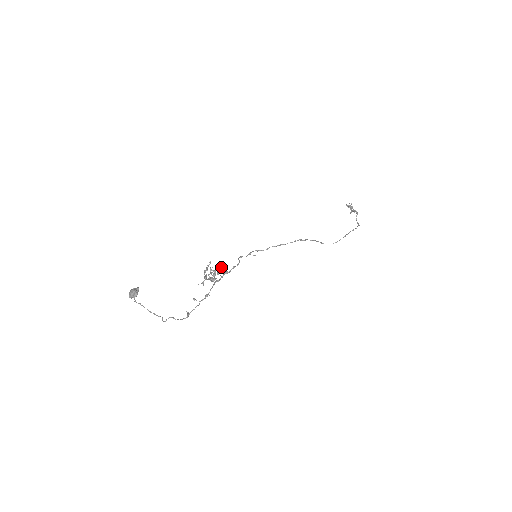
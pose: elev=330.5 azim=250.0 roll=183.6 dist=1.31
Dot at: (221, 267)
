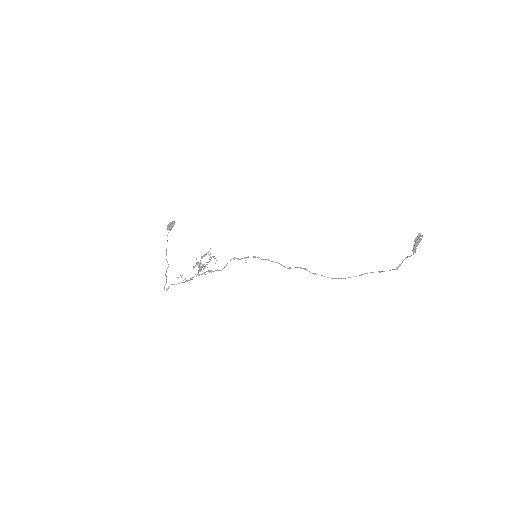
Dot at: occluded
